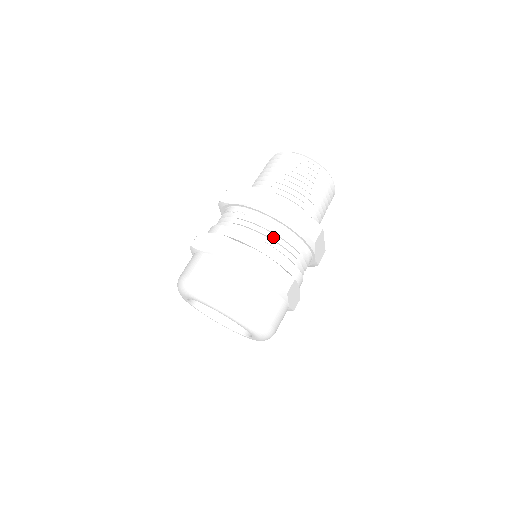
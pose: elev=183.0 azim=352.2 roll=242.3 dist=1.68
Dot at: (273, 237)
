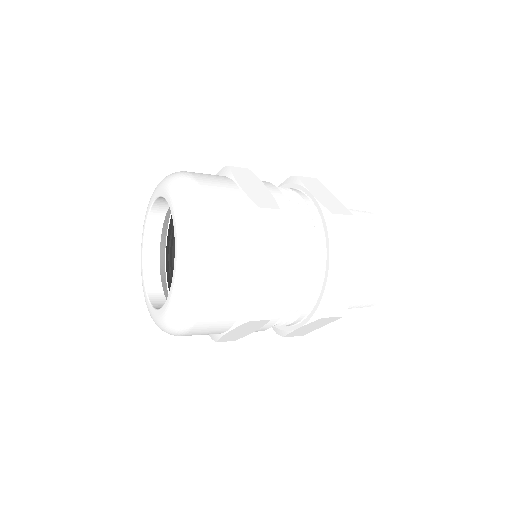
Dot at: (305, 262)
